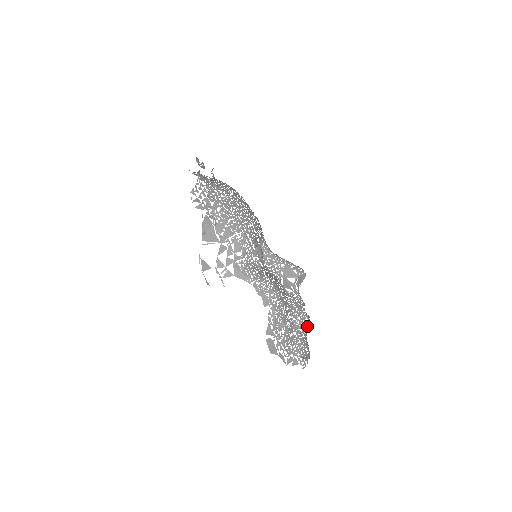
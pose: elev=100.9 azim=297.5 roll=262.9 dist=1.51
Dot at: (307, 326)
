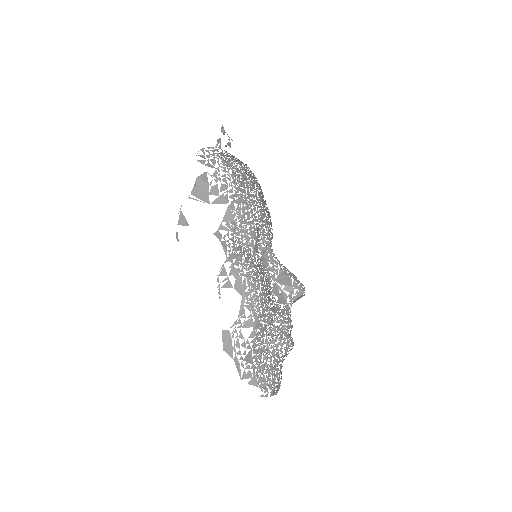
Dot at: (288, 353)
